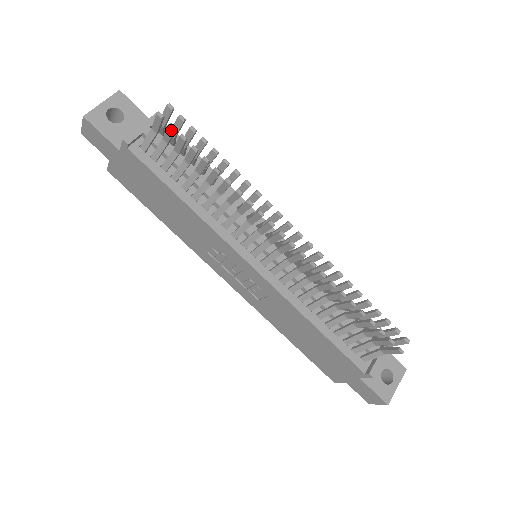
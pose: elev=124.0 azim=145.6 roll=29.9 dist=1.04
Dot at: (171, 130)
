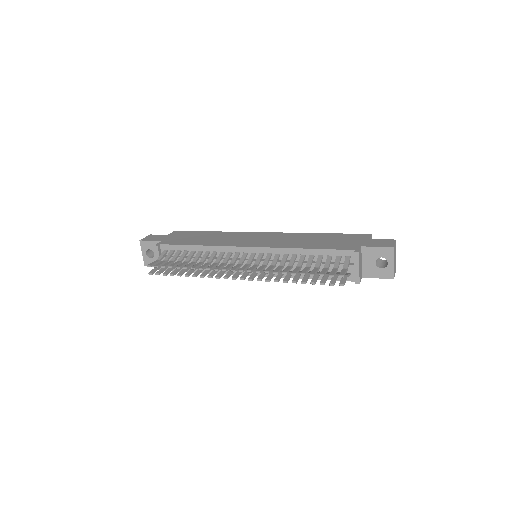
Dot at: (159, 274)
